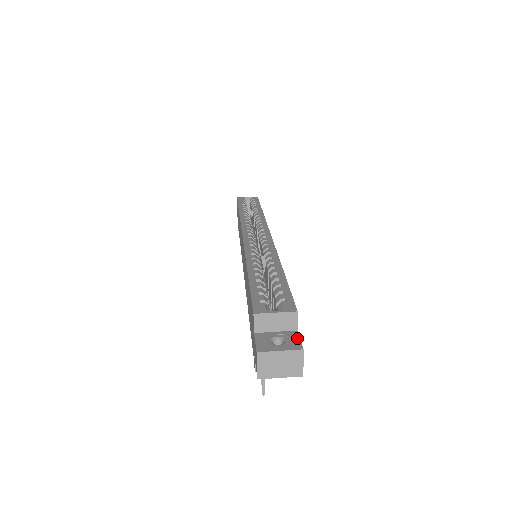
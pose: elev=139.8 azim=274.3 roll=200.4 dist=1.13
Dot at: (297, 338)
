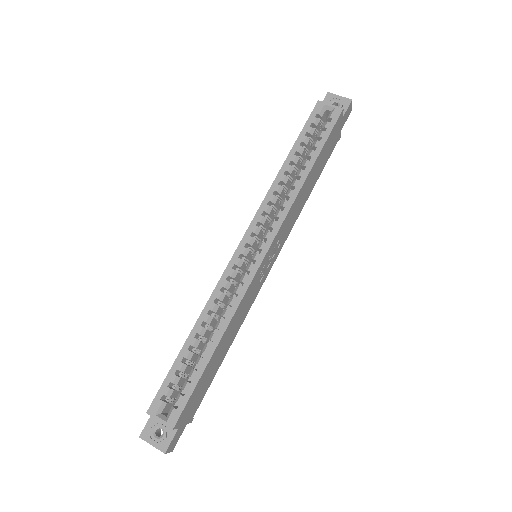
Dot at: (170, 438)
